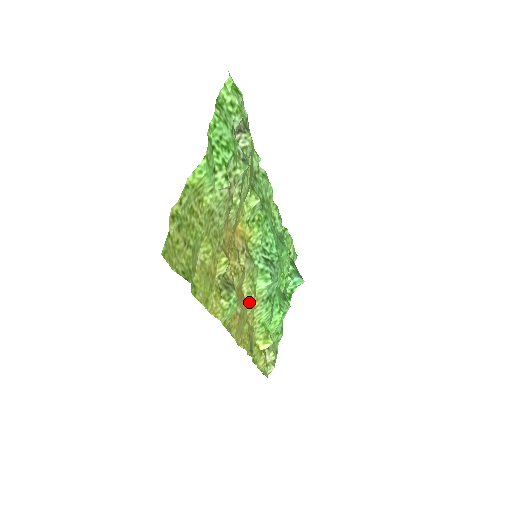
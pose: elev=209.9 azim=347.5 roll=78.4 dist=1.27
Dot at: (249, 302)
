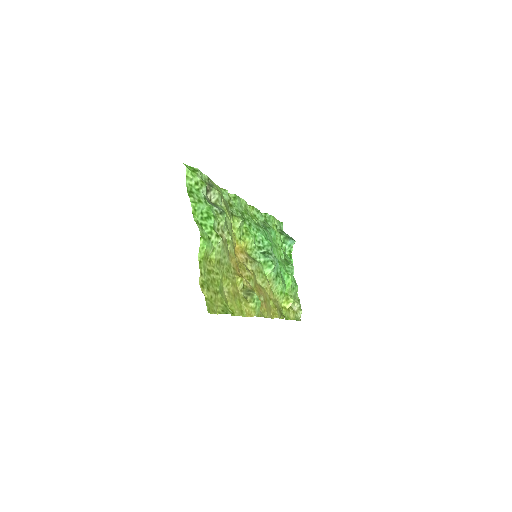
Dot at: (266, 287)
